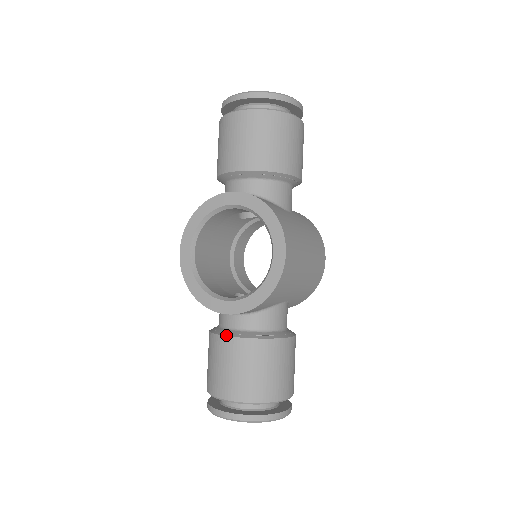
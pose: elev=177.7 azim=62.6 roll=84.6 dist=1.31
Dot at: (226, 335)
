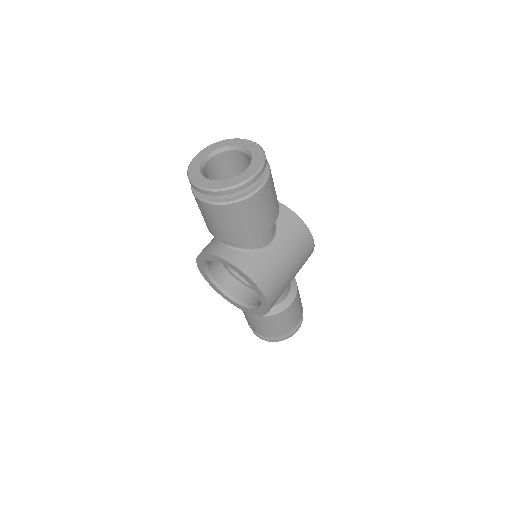
Dot at: occluded
